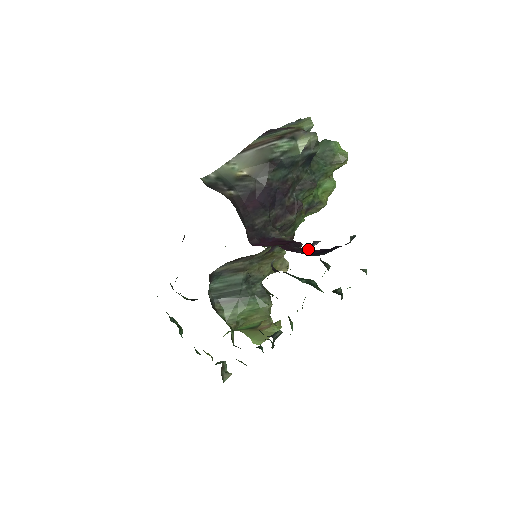
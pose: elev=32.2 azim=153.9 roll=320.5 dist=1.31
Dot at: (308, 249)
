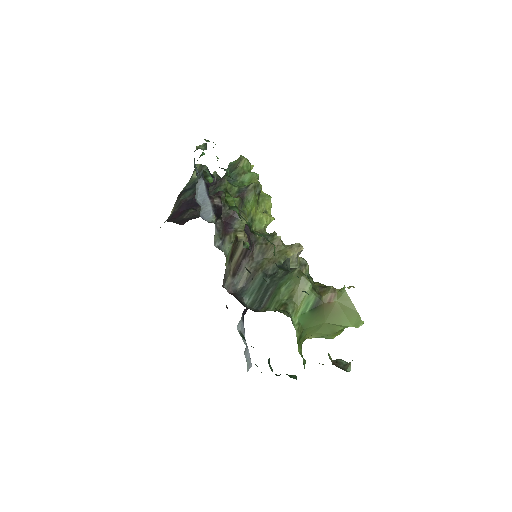
Dot at: (203, 185)
